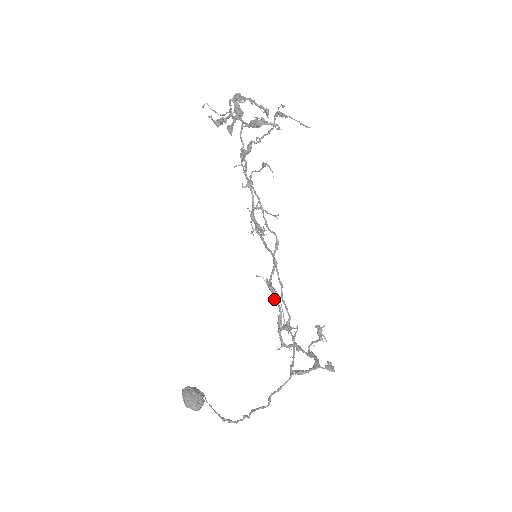
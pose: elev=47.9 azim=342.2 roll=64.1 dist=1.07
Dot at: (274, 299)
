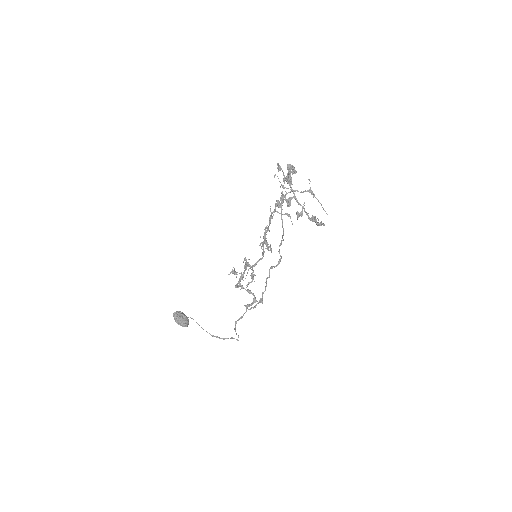
Dot at: (246, 268)
